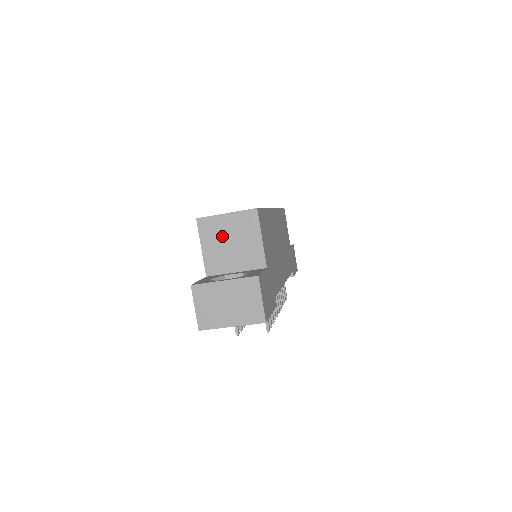
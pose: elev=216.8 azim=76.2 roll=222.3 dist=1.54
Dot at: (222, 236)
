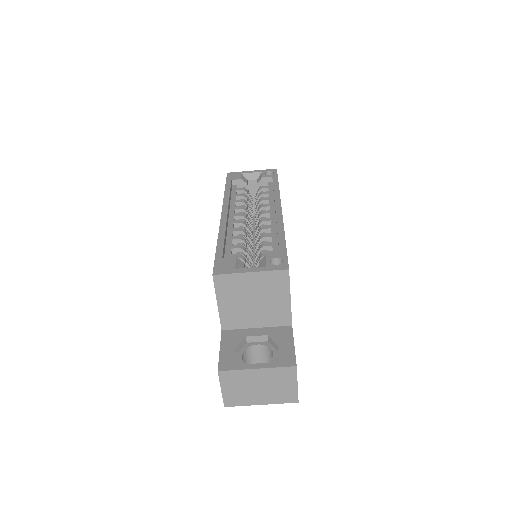
Dot at: (243, 294)
